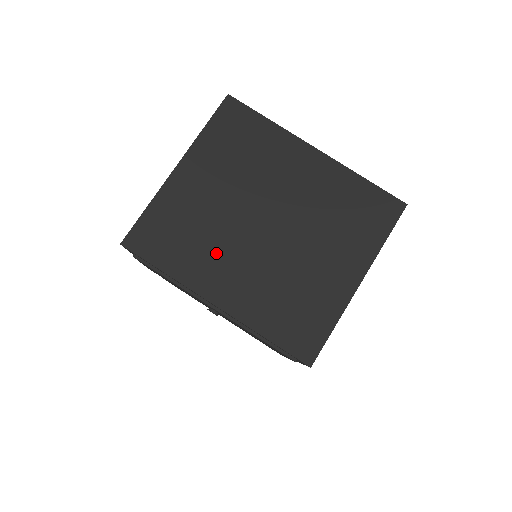
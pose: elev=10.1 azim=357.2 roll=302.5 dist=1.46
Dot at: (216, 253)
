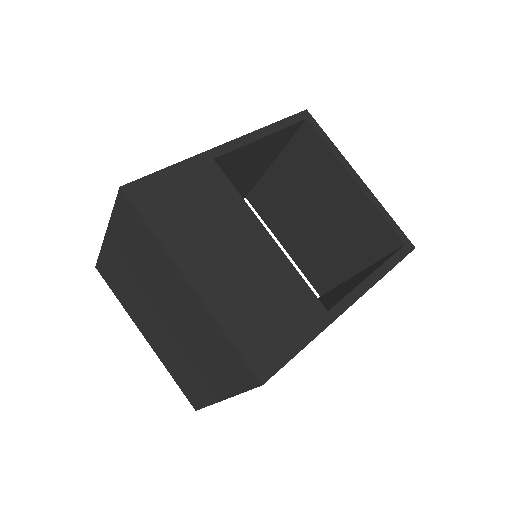
Dot at: (139, 310)
